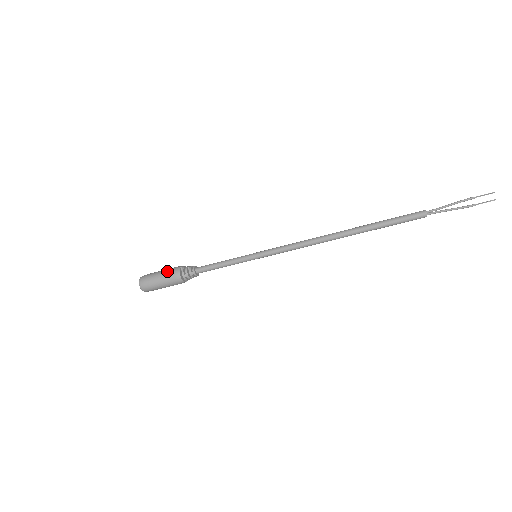
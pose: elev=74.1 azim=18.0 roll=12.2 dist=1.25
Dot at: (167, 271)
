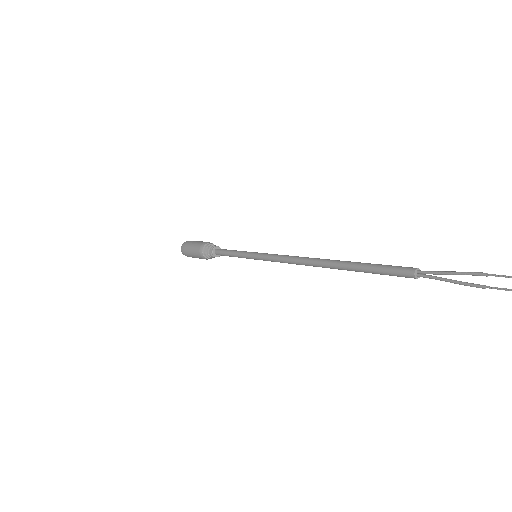
Dot at: (200, 241)
